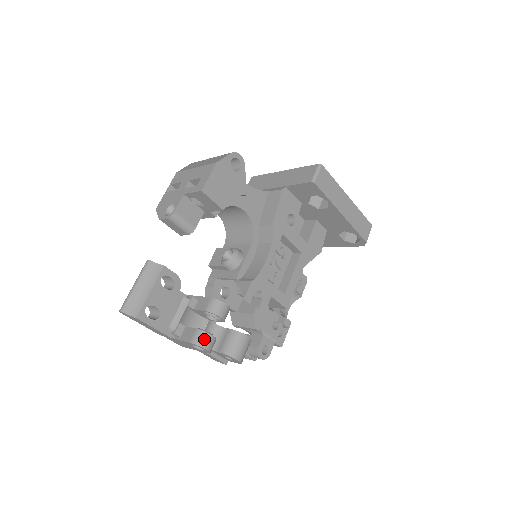
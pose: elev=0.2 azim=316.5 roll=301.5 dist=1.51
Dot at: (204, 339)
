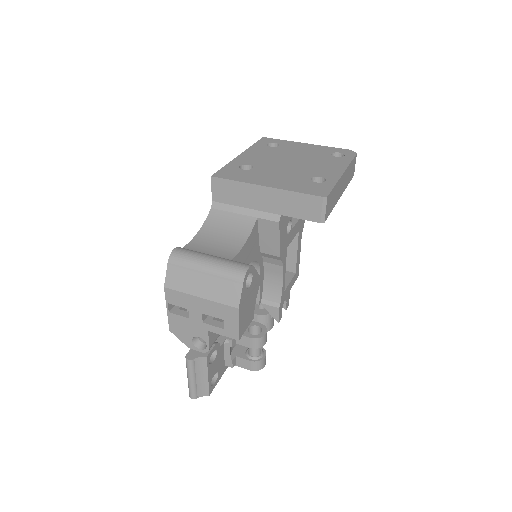
Dot at: (261, 364)
